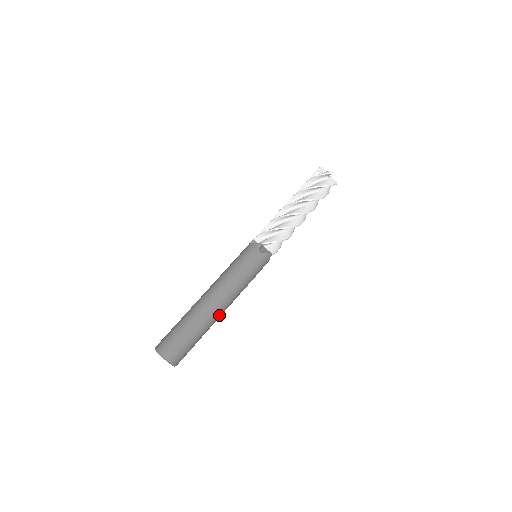
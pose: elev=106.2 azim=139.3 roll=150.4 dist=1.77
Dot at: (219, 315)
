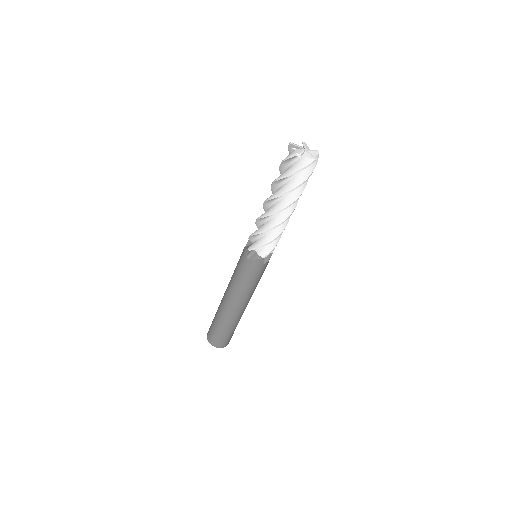
Dot at: occluded
